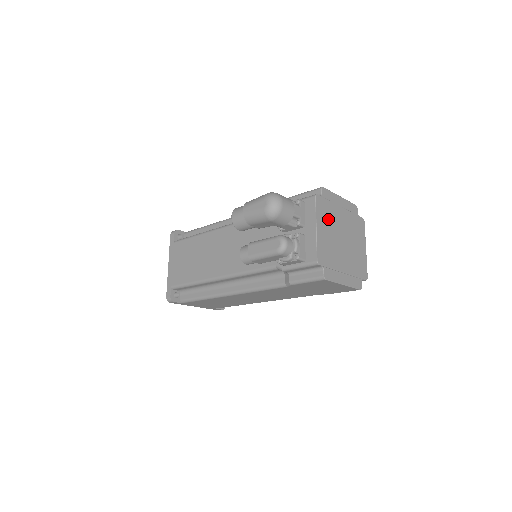
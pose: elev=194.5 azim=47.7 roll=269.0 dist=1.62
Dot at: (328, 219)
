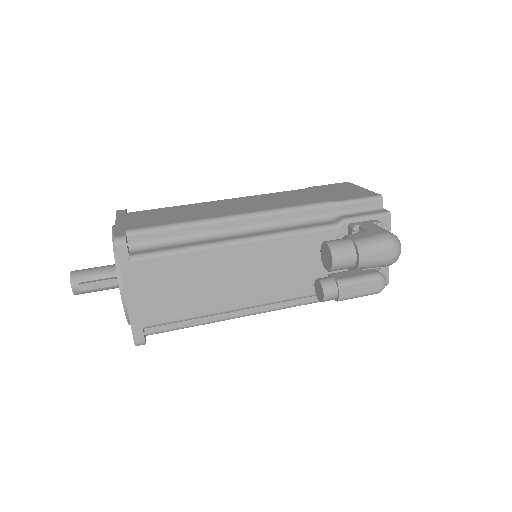
Dot at: occluded
